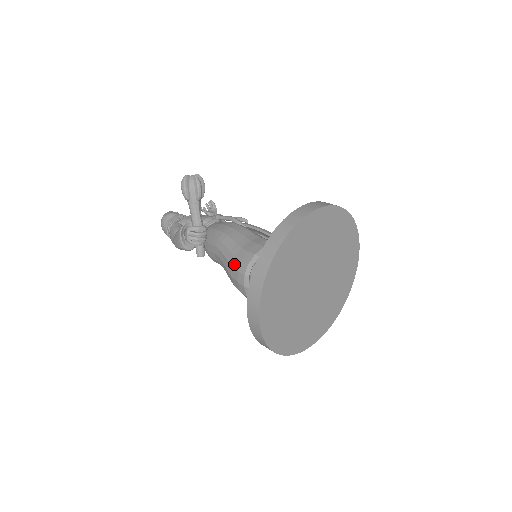
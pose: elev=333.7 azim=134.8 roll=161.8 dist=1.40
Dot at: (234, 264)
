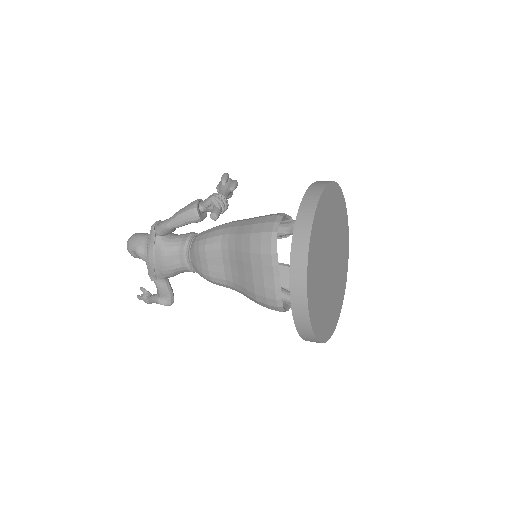
Dot at: (261, 216)
